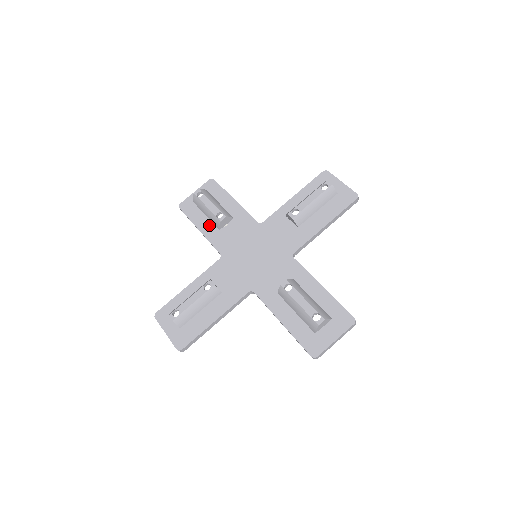
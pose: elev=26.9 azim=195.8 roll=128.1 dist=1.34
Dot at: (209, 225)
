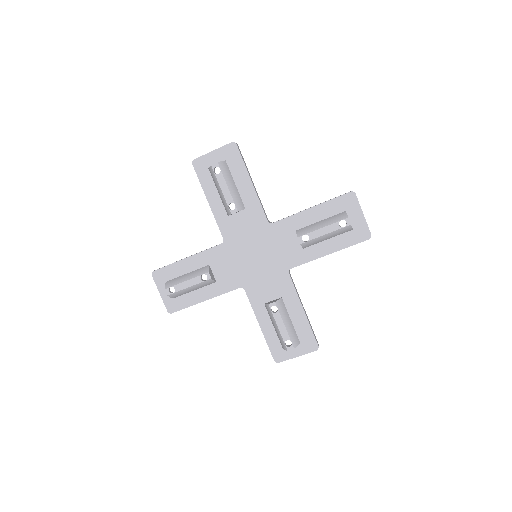
Dot at: (219, 201)
